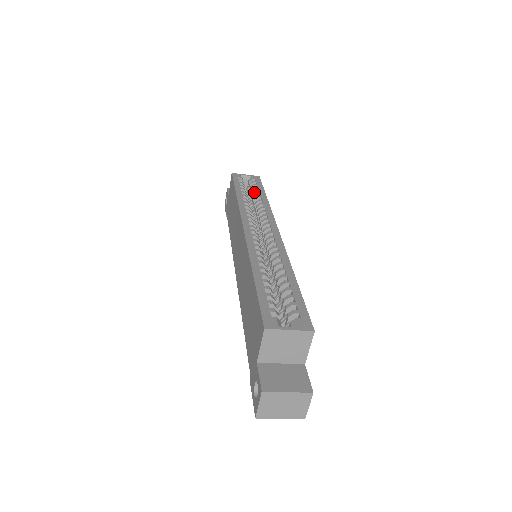
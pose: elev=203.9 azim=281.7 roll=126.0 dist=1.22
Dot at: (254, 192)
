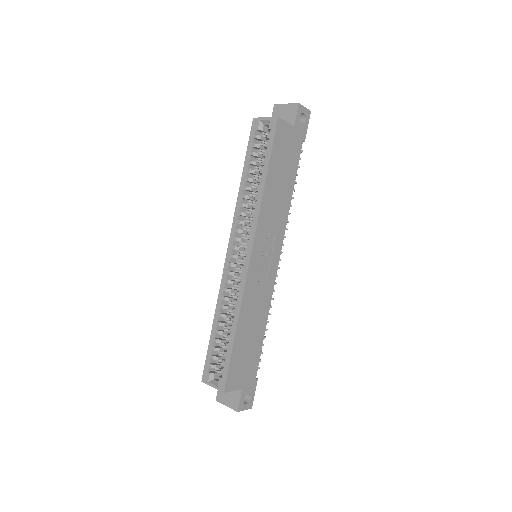
Dot at: (261, 165)
